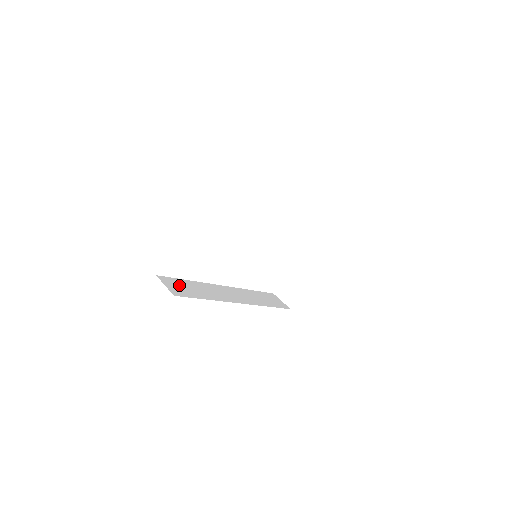
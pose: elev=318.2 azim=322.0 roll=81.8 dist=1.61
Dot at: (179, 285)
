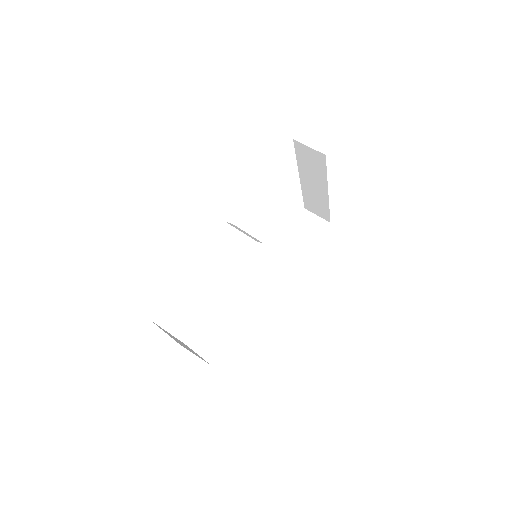
Dot at: (210, 336)
